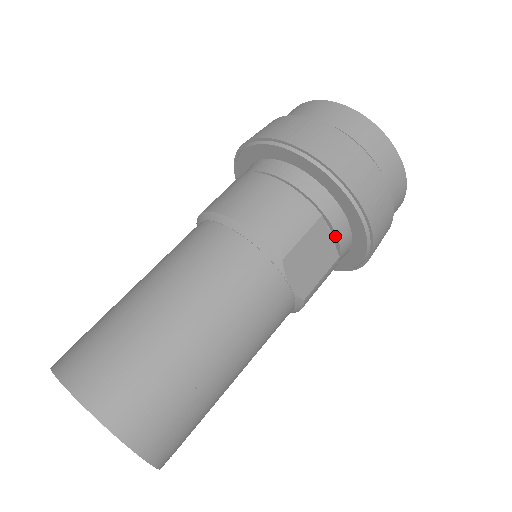
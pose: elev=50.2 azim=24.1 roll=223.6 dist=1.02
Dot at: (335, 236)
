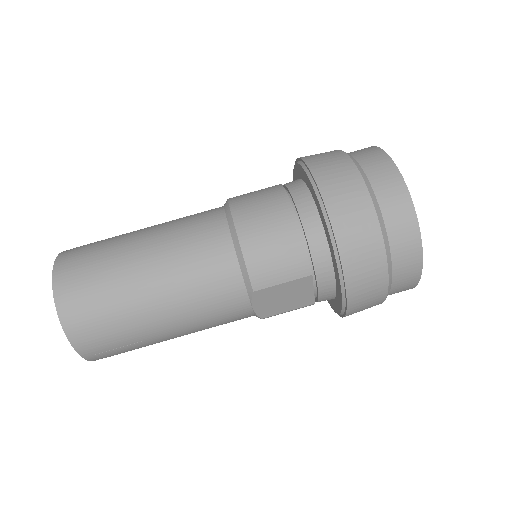
Dot at: (317, 291)
